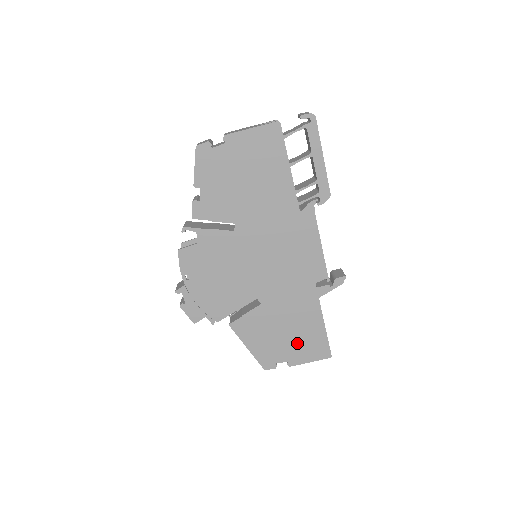
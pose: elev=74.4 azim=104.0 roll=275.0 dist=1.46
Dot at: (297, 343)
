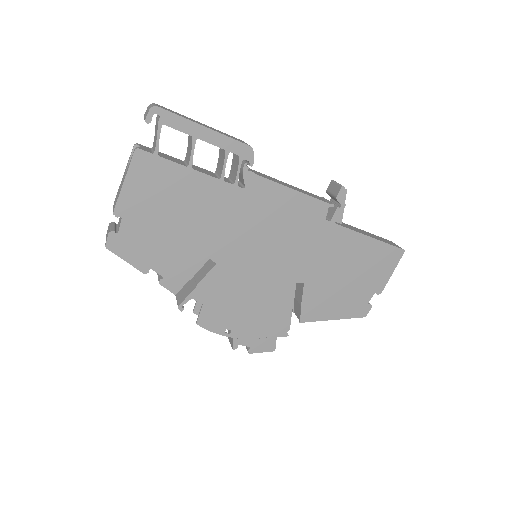
Dot at: (366, 273)
